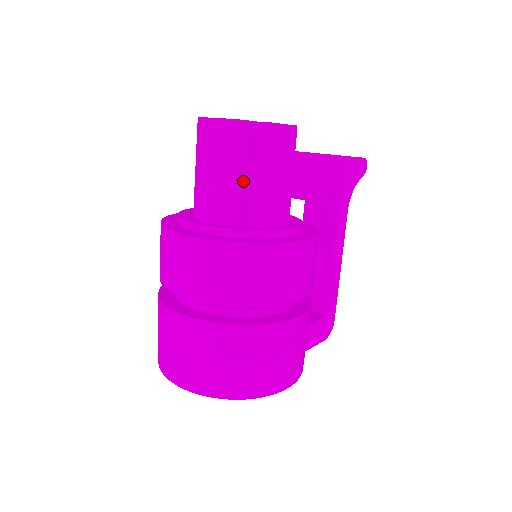
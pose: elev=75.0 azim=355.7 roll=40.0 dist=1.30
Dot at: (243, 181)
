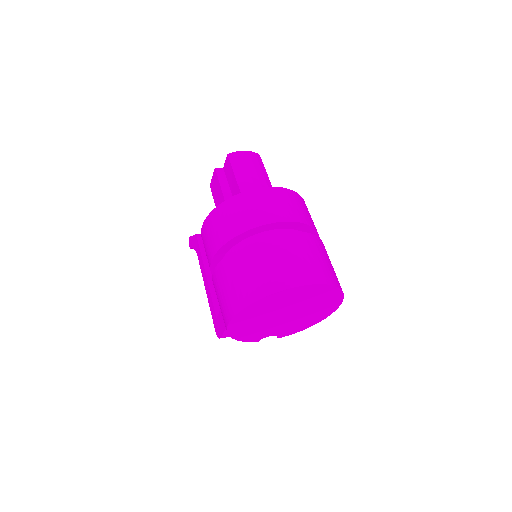
Dot at: occluded
